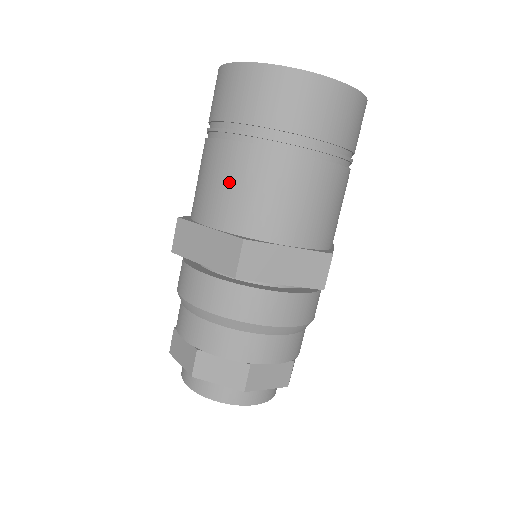
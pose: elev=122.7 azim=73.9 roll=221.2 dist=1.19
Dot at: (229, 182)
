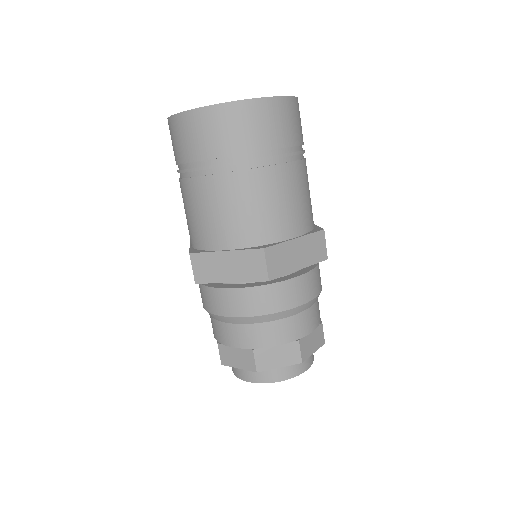
Dot at: (229, 208)
